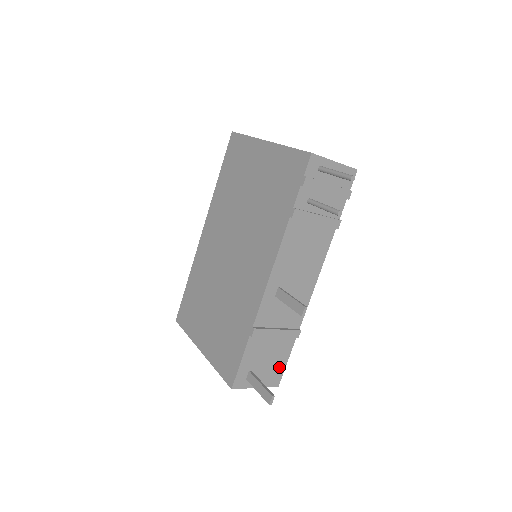
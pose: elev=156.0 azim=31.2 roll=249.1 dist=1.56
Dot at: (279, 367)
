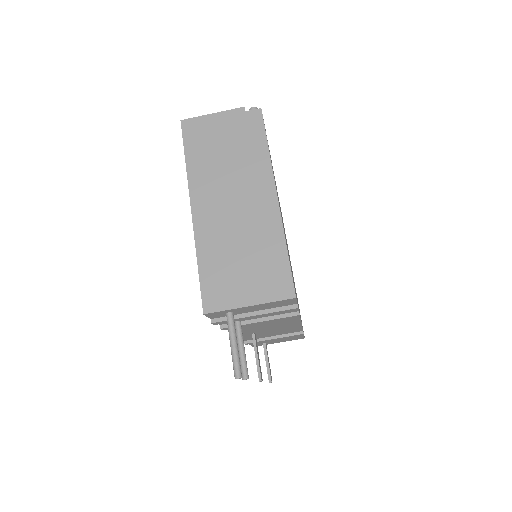
Dot at: (296, 337)
